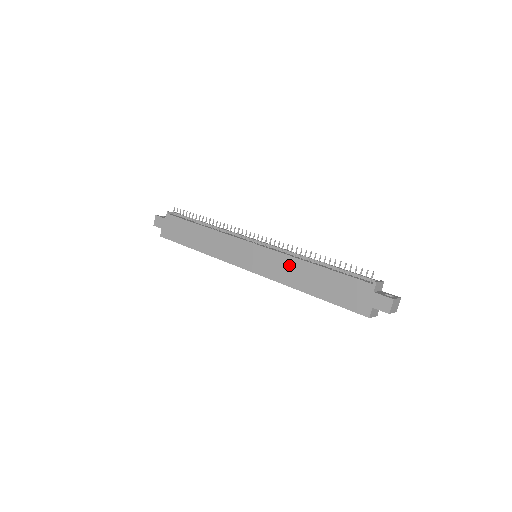
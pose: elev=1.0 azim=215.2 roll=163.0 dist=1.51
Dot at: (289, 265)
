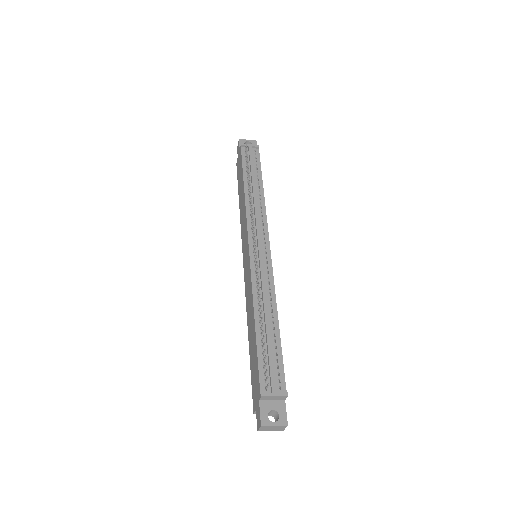
Dot at: (250, 297)
